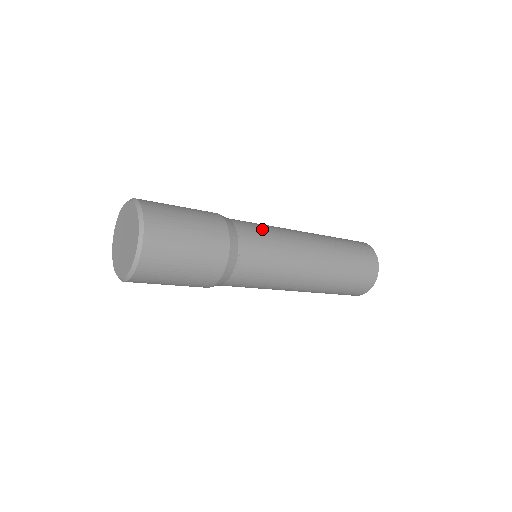
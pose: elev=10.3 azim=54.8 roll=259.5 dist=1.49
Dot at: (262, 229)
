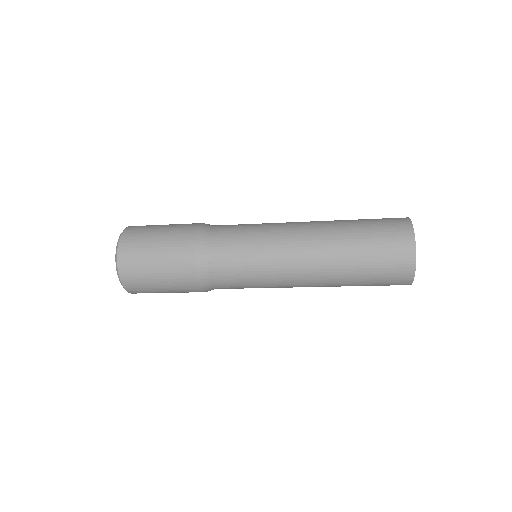
Dot at: (243, 227)
